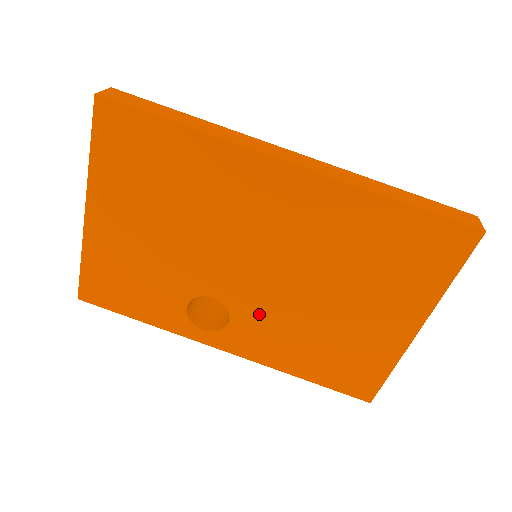
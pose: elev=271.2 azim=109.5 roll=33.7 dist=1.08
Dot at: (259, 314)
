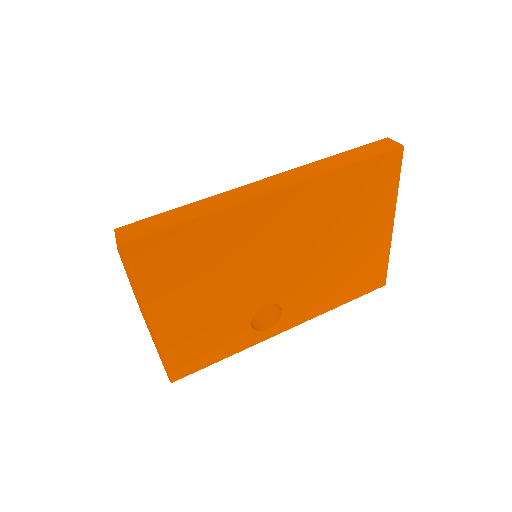
Dot at: (299, 291)
